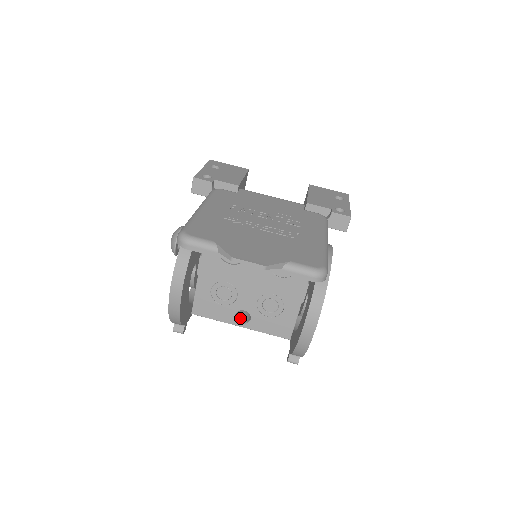
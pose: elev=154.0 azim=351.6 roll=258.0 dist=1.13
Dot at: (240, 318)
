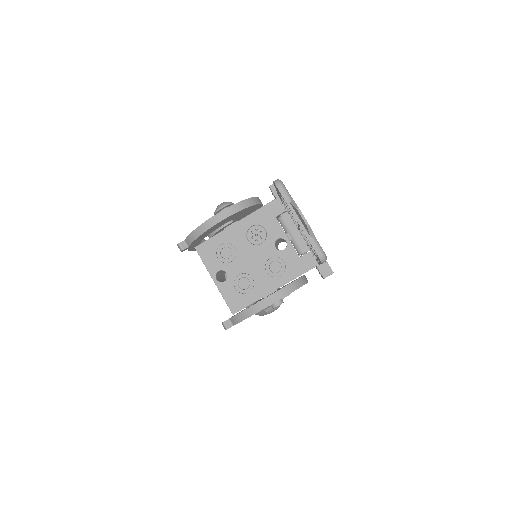
Dot at: (217, 277)
